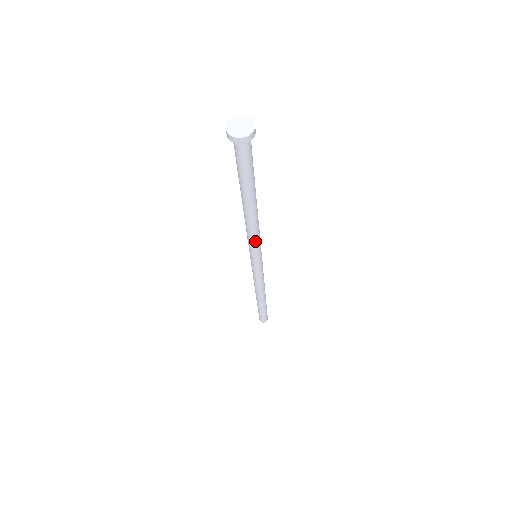
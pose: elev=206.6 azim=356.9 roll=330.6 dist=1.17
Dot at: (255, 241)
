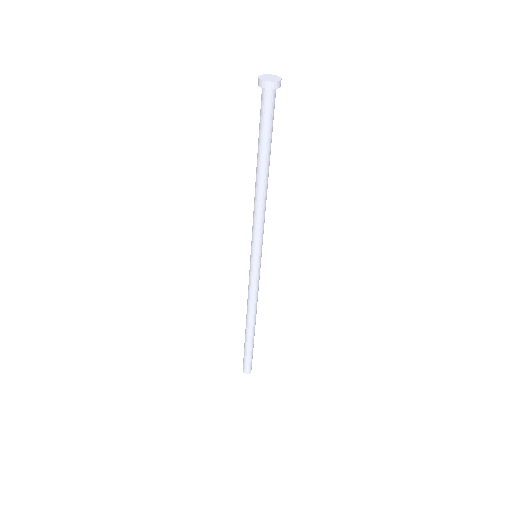
Dot at: (259, 227)
